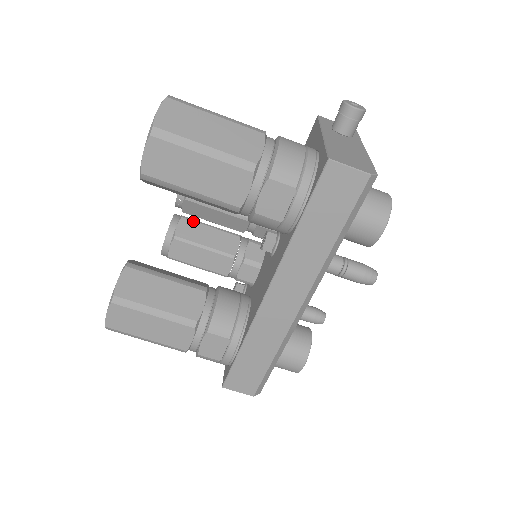
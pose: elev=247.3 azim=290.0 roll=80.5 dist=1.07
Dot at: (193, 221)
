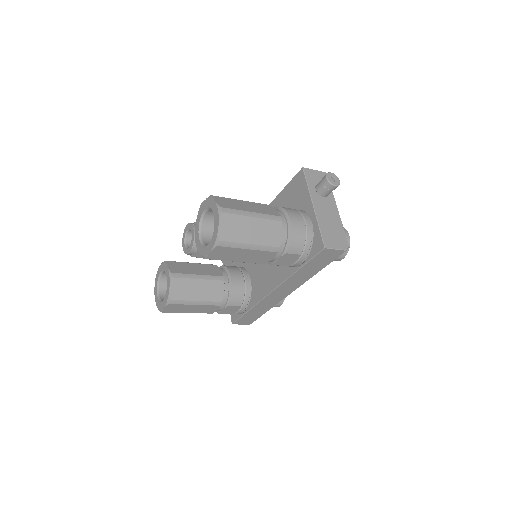
Dot at: occluded
